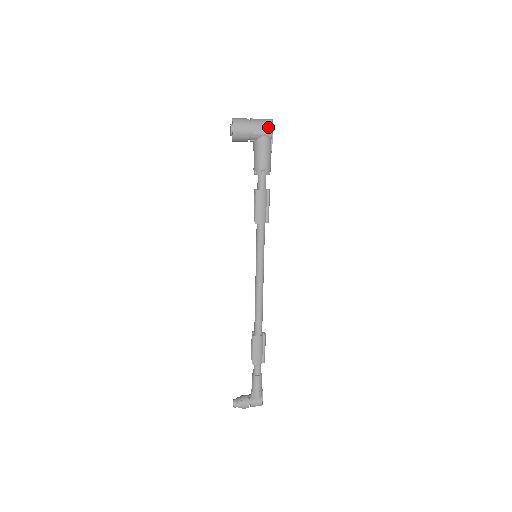
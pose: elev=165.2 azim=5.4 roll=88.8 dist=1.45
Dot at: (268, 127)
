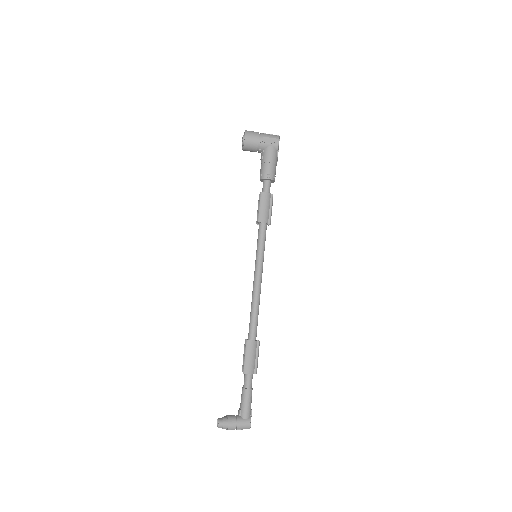
Dot at: (276, 138)
